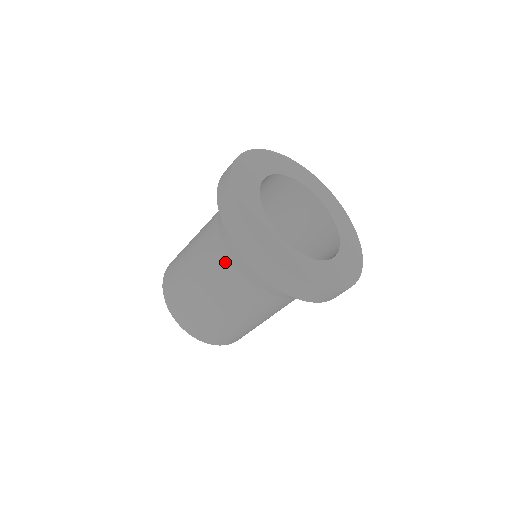
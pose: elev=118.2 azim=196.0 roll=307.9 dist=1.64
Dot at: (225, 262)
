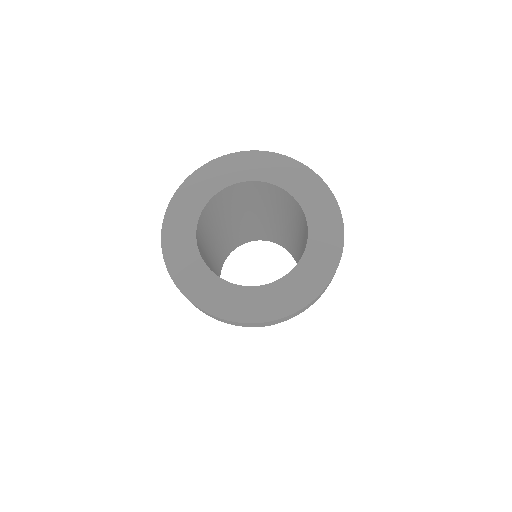
Dot at: occluded
